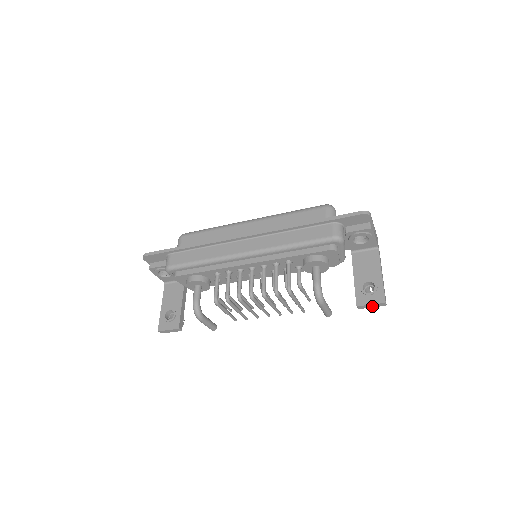
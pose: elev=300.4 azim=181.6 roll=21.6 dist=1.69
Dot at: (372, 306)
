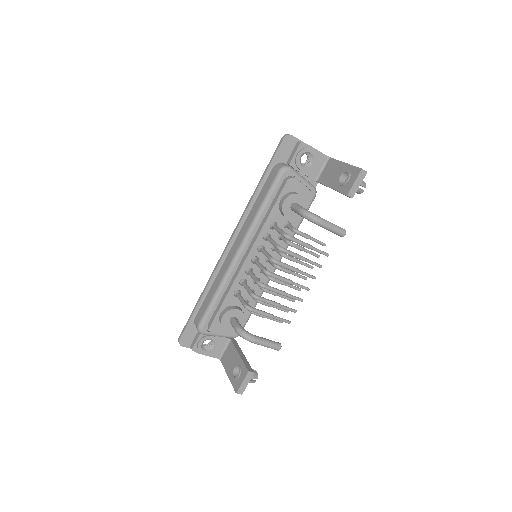
Dot at: (358, 184)
